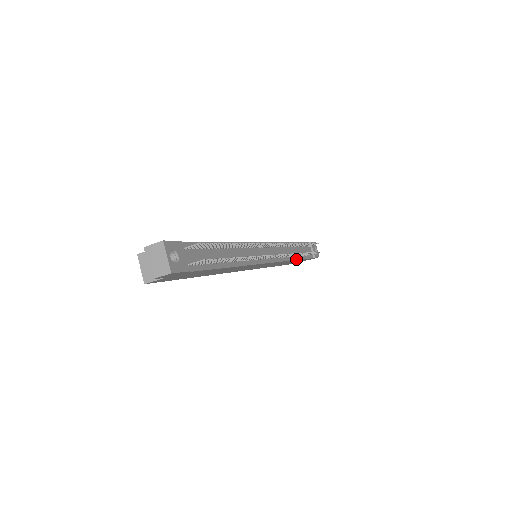
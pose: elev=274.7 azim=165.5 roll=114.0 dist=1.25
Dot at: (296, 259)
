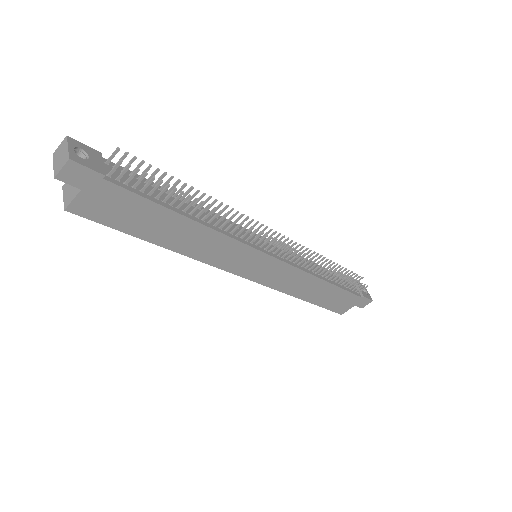
Dot at: (325, 280)
